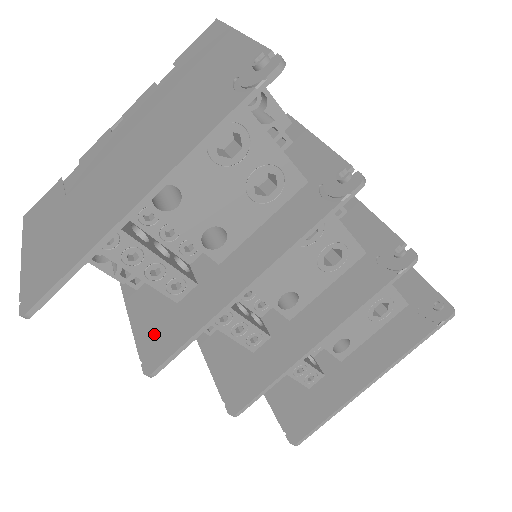
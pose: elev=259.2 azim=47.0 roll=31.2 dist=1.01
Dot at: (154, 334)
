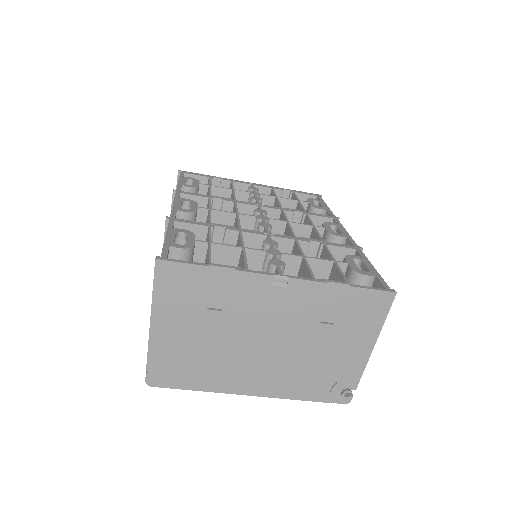
Dot at: occluded
